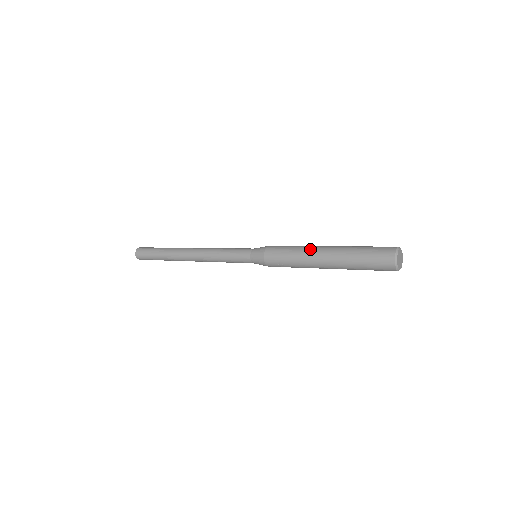
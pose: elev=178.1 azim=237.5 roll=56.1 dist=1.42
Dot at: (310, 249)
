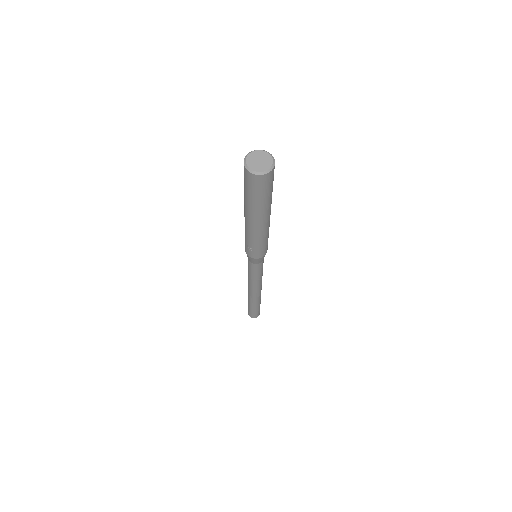
Dot at: occluded
